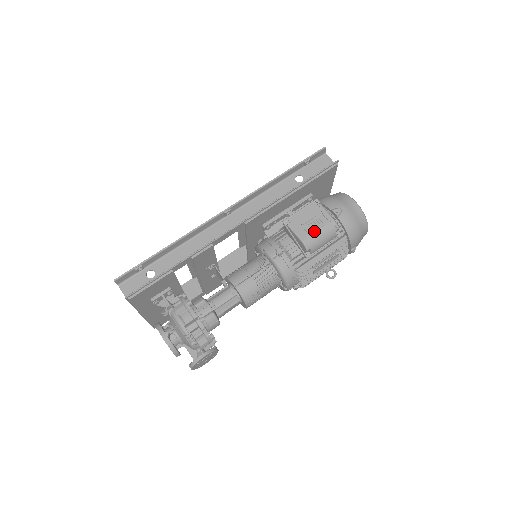
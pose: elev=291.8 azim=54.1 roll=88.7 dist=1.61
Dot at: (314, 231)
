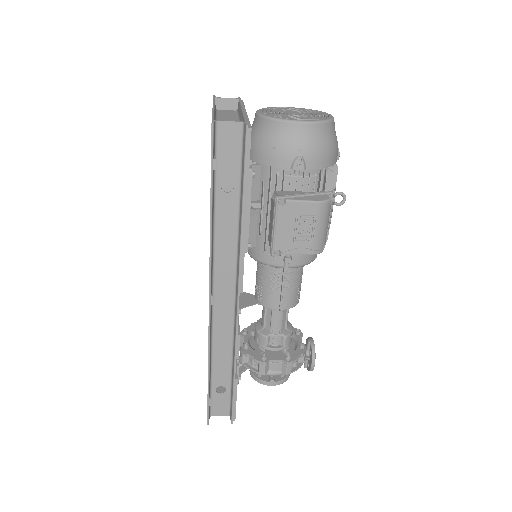
Dot at: (312, 235)
